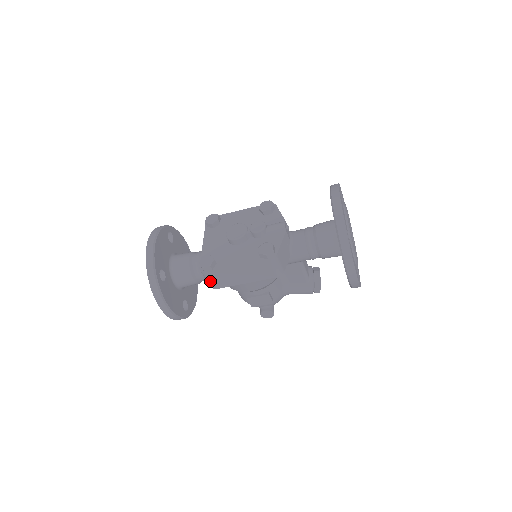
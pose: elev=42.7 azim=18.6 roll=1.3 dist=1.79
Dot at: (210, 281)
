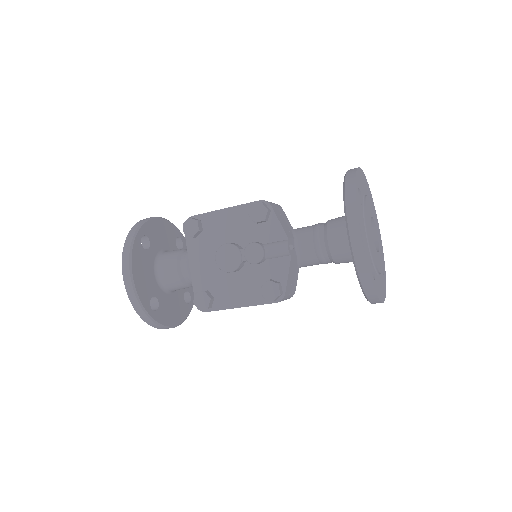
Dot at: occluded
